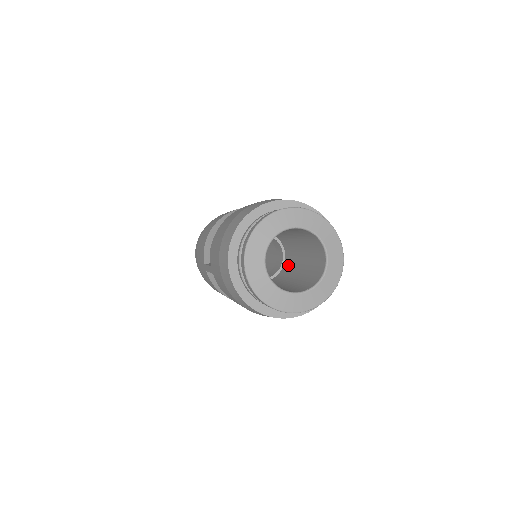
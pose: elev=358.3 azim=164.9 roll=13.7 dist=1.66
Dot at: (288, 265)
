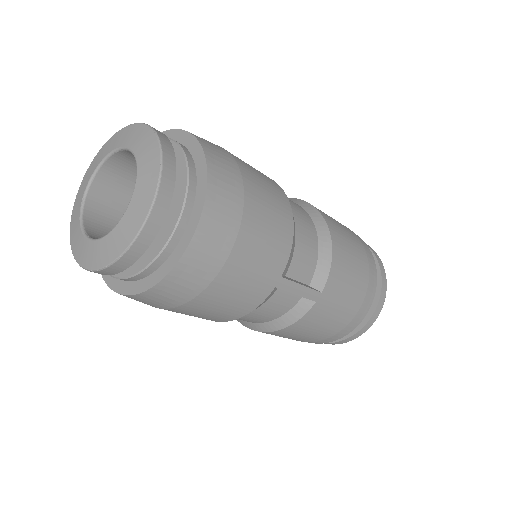
Dot at: occluded
